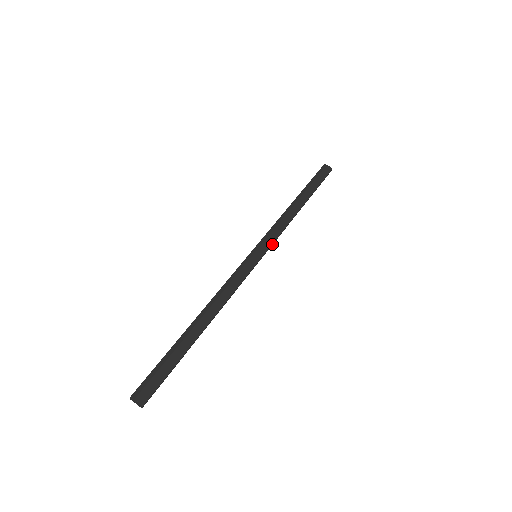
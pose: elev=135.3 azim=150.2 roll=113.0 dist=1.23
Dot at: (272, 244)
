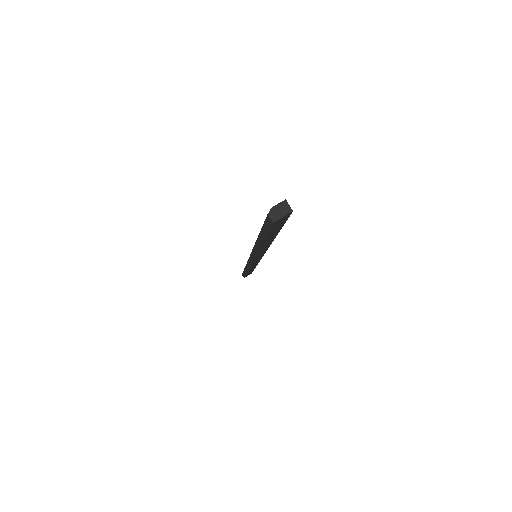
Dot at: occluded
